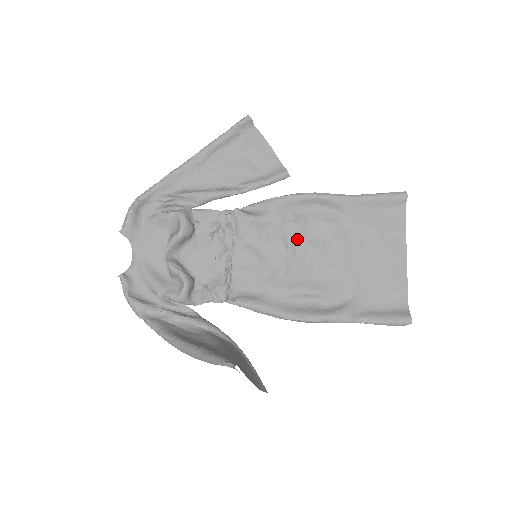
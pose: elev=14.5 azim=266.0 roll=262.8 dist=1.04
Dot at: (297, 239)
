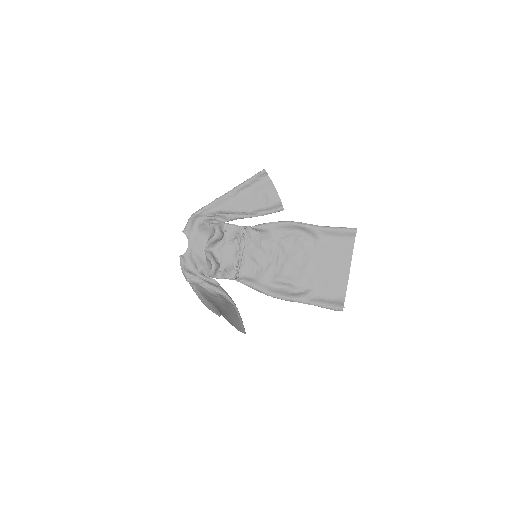
Dot at: (283, 249)
